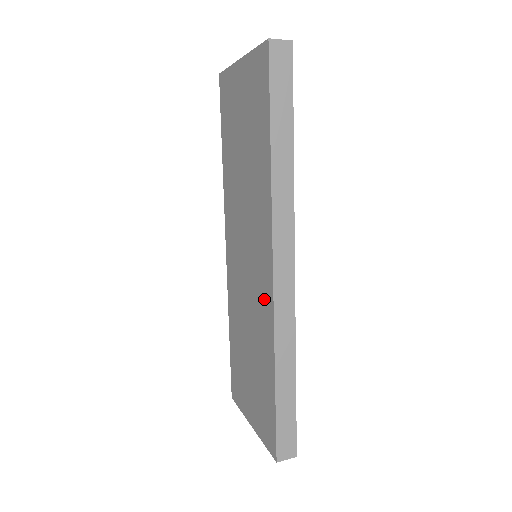
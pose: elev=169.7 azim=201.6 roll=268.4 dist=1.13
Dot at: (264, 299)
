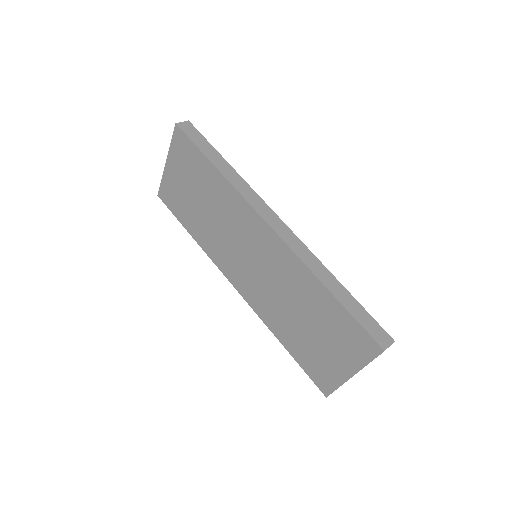
Dot at: (280, 256)
